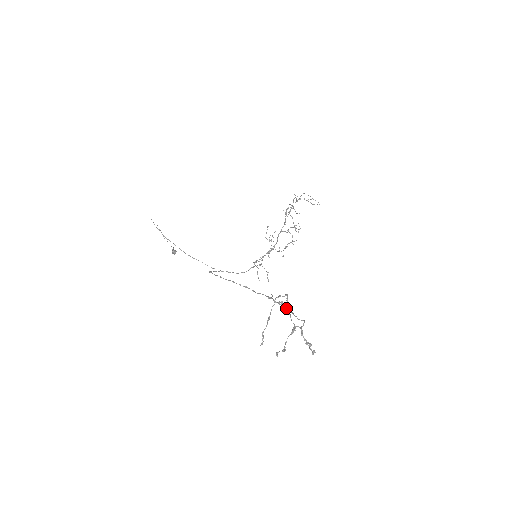
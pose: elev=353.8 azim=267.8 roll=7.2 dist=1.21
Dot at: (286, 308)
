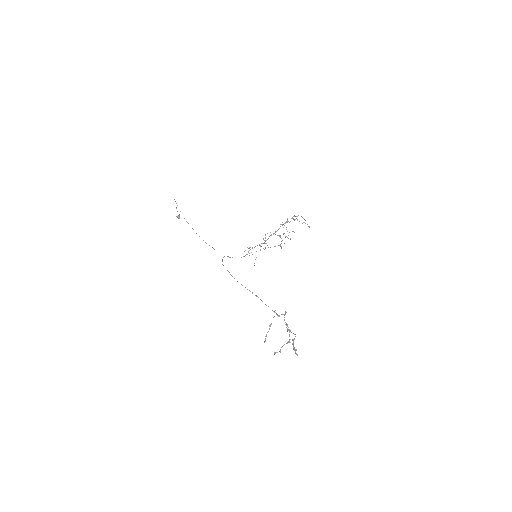
Dot at: (288, 329)
